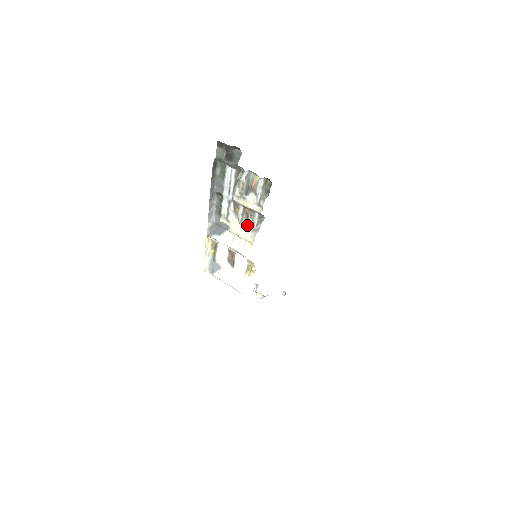
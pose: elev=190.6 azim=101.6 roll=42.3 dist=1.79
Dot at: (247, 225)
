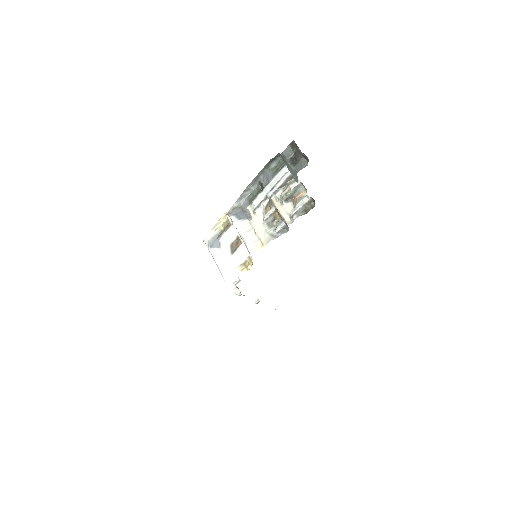
Dot at: (269, 227)
